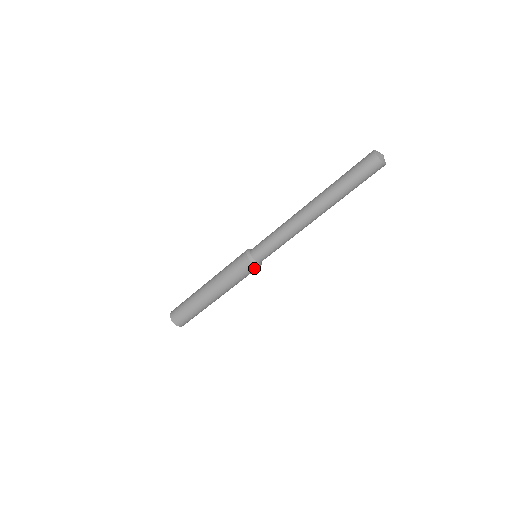
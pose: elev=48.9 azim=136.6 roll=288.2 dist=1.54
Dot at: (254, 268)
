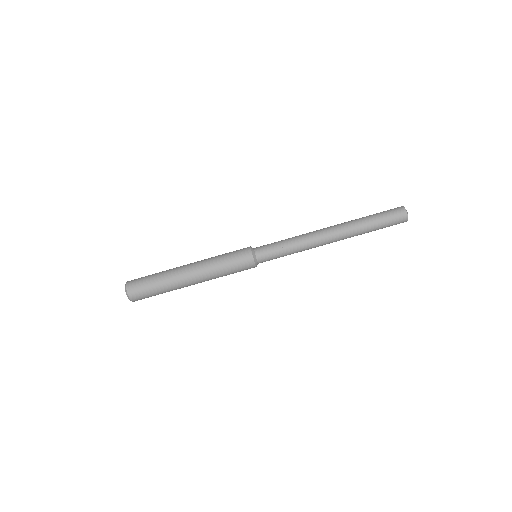
Dot at: occluded
